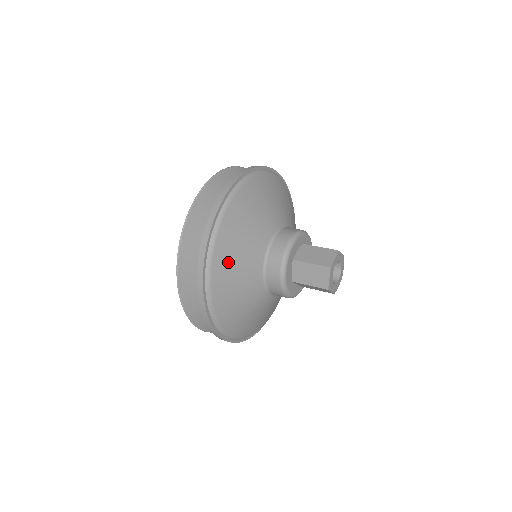
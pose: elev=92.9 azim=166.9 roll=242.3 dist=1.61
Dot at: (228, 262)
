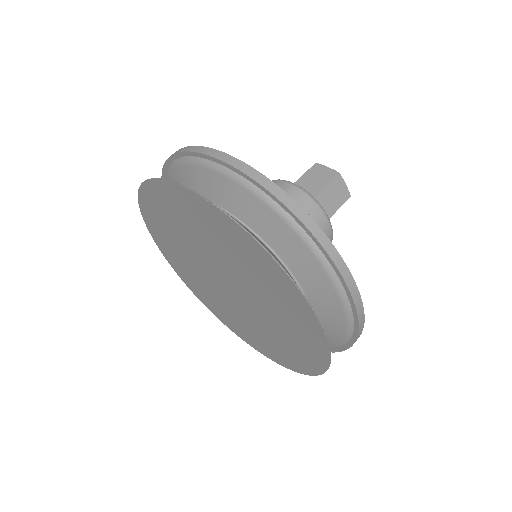
Dot at: occluded
